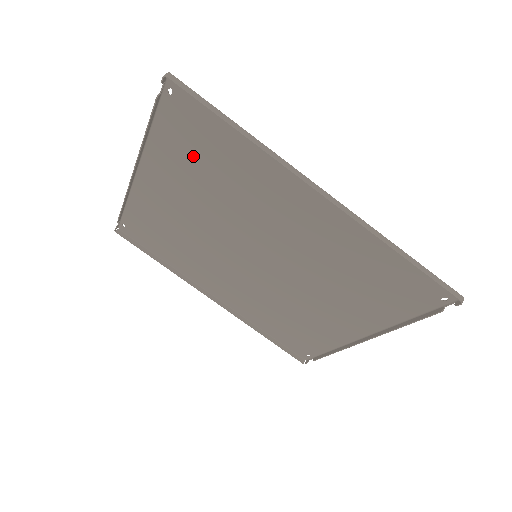
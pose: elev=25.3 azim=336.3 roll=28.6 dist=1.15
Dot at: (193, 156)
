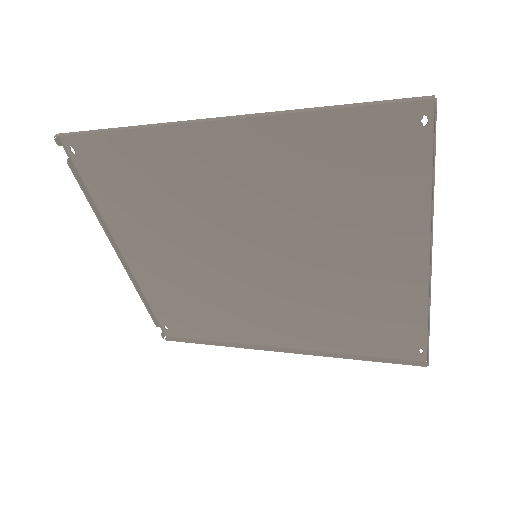
Dot at: (131, 195)
